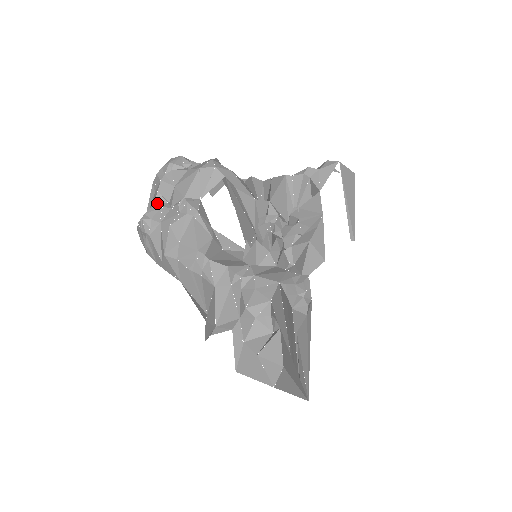
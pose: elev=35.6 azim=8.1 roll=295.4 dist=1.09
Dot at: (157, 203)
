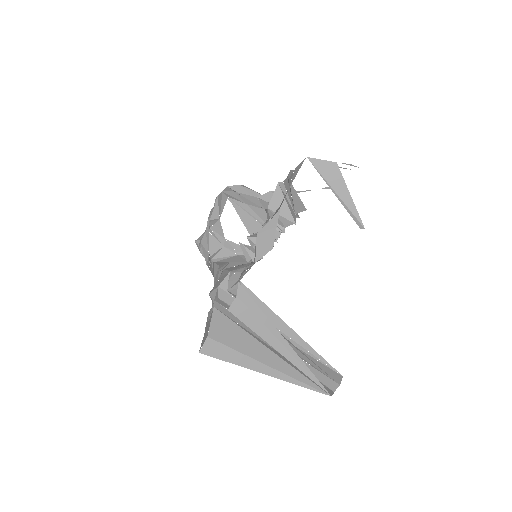
Dot at: occluded
